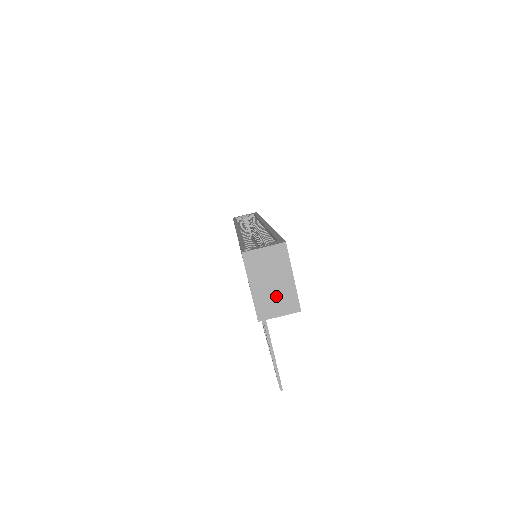
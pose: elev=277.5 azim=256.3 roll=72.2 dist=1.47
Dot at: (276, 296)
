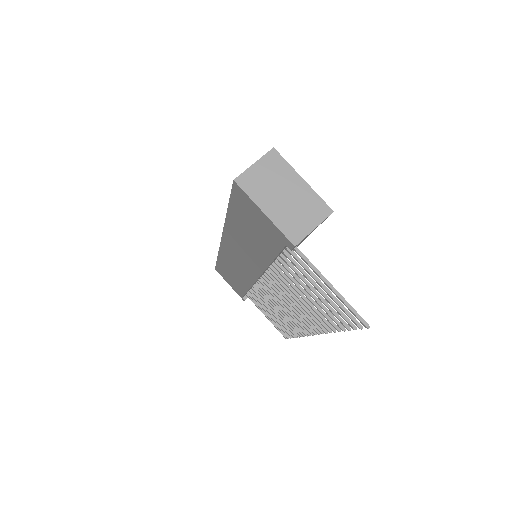
Dot at: (297, 208)
